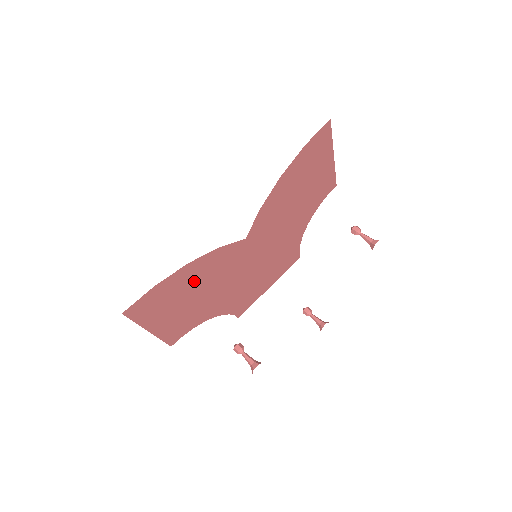
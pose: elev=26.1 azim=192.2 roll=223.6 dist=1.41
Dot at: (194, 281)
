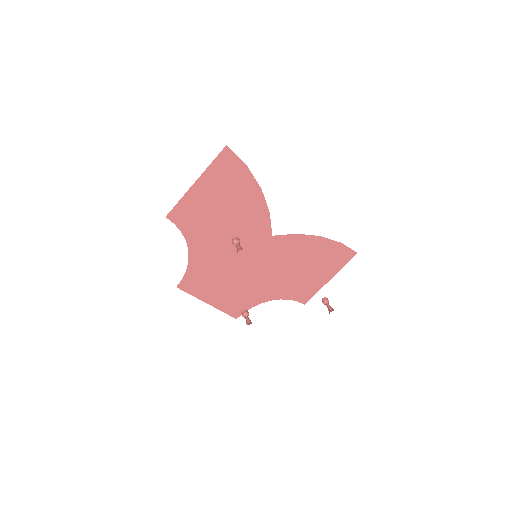
Dot at: (241, 204)
